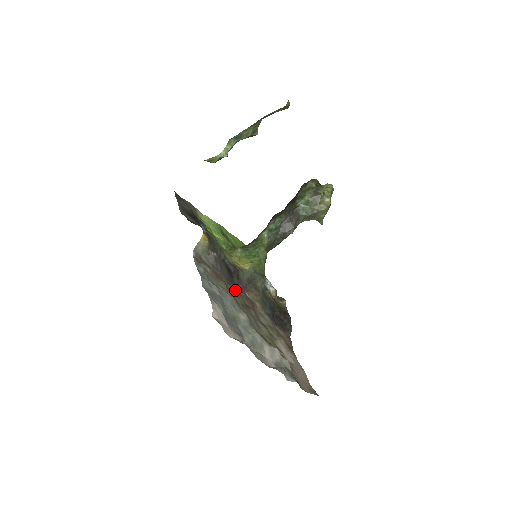
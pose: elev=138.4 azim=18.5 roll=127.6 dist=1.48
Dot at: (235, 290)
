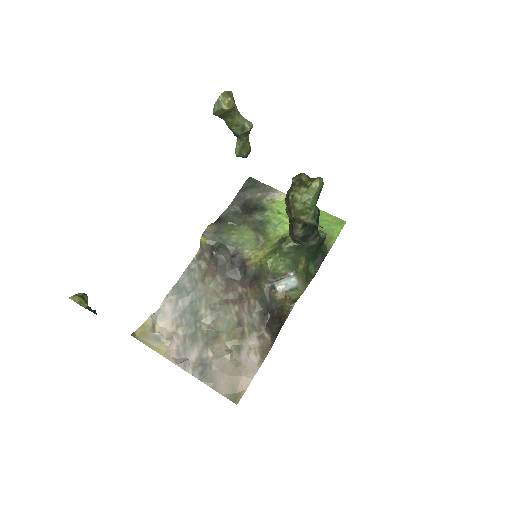
Dot at: (230, 285)
